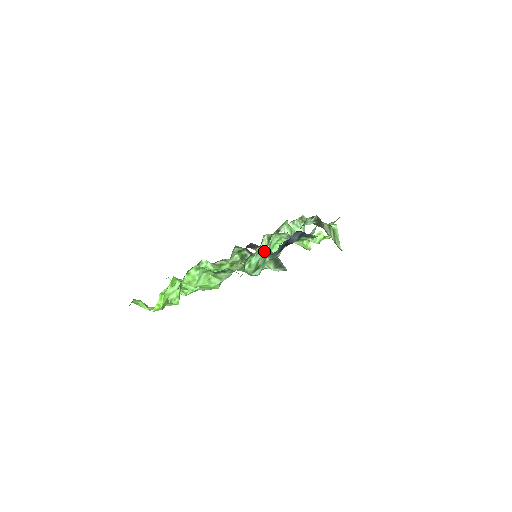
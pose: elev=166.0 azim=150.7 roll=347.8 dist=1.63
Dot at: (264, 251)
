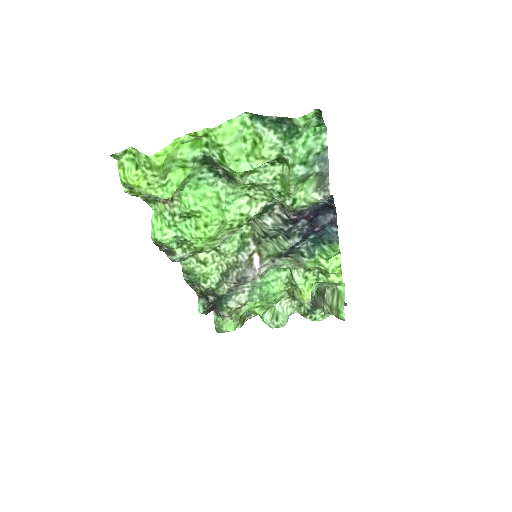
Dot at: (322, 144)
